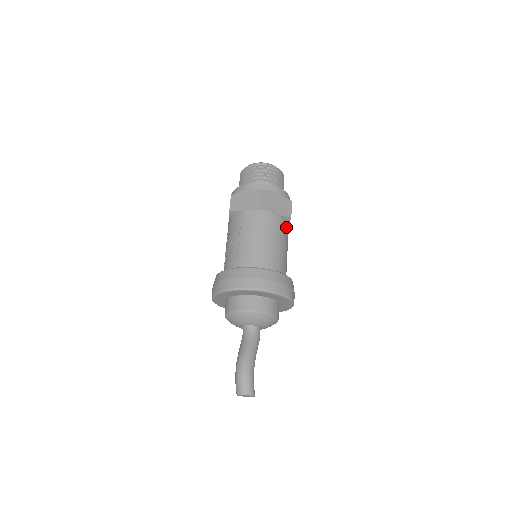
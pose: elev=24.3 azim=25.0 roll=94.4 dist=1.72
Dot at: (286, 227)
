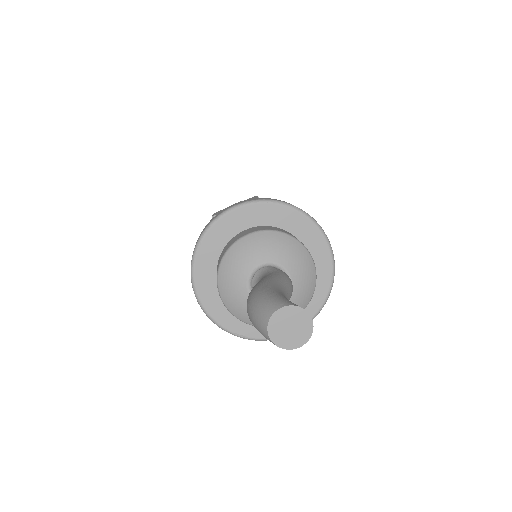
Dot at: occluded
